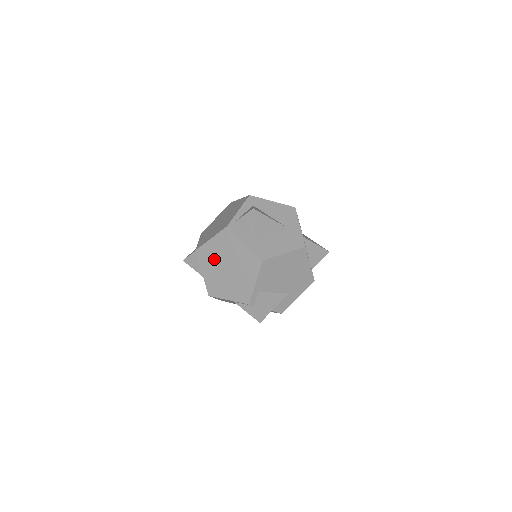
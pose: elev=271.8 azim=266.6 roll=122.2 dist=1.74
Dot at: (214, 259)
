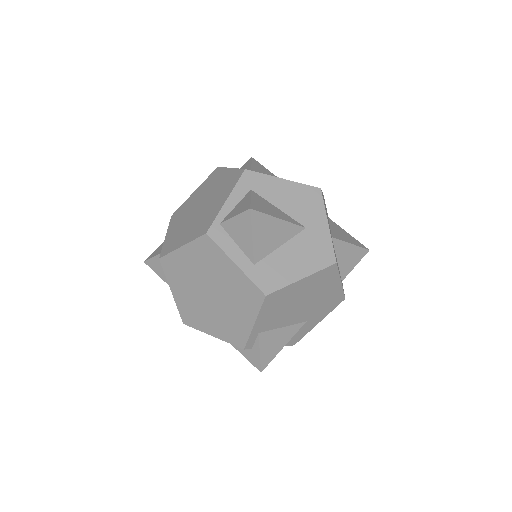
Dot at: (188, 277)
